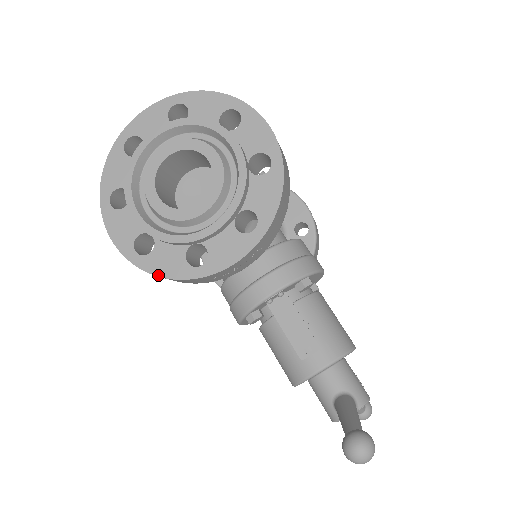
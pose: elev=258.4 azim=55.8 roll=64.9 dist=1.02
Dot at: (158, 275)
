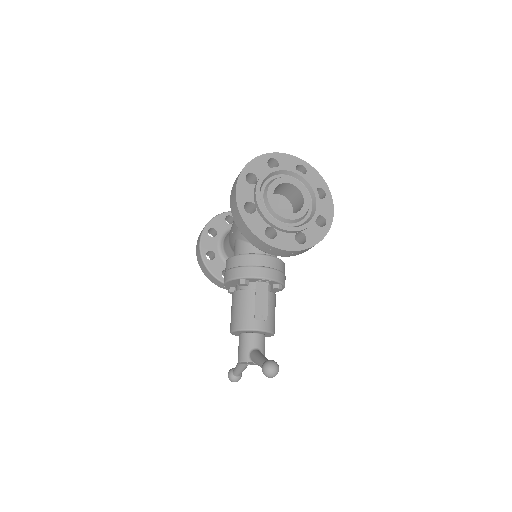
Dot at: (248, 226)
